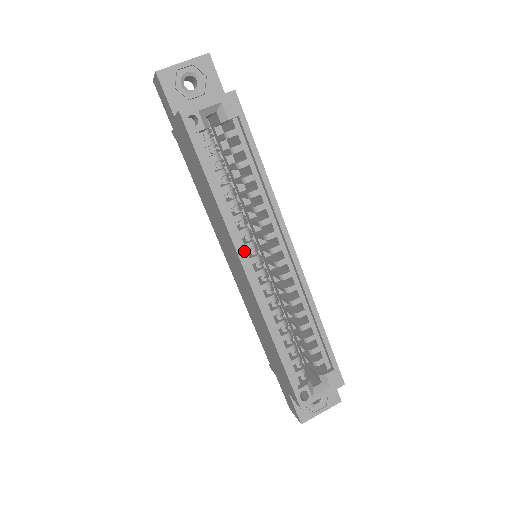
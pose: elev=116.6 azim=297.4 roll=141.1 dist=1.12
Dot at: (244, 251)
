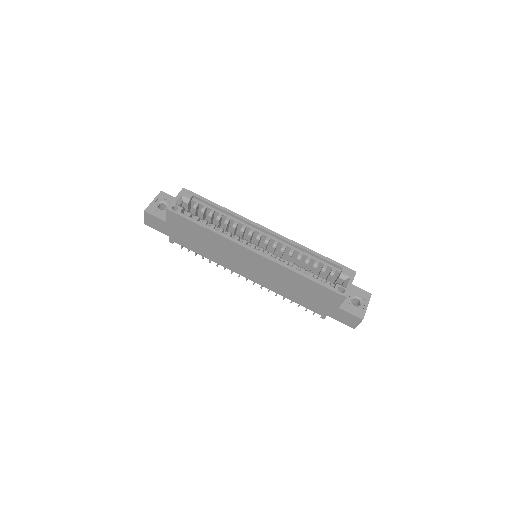
Dot at: (245, 245)
